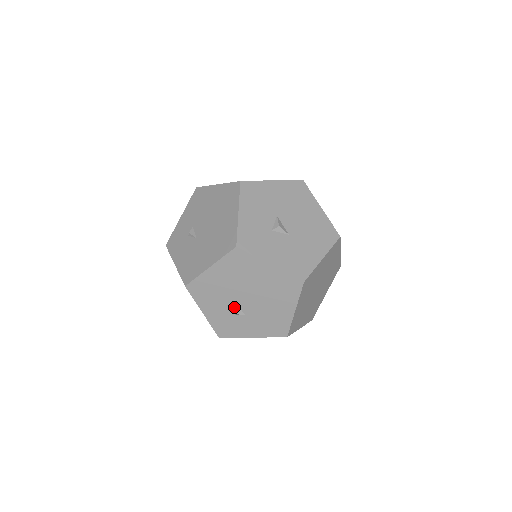
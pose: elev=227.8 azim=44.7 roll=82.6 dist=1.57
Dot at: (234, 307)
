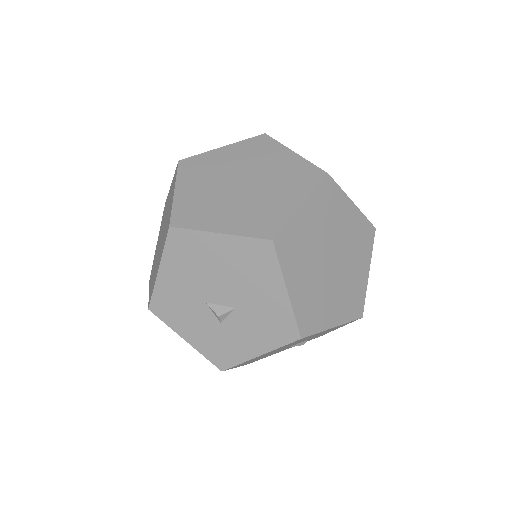
Dot at: (293, 345)
